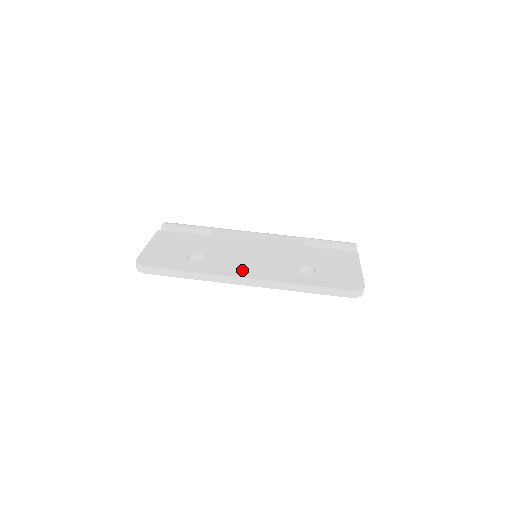
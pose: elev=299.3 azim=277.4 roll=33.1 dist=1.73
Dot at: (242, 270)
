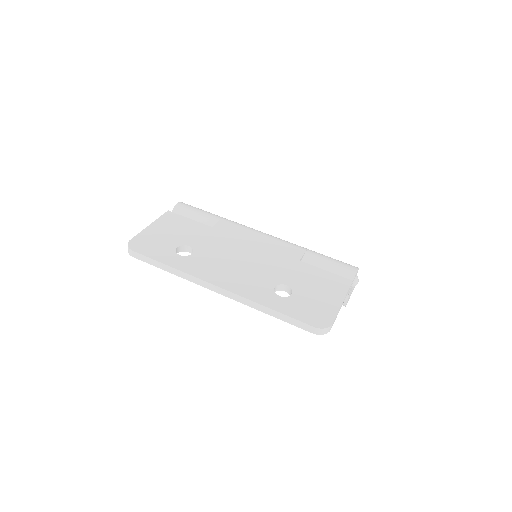
Dot at: (219, 276)
